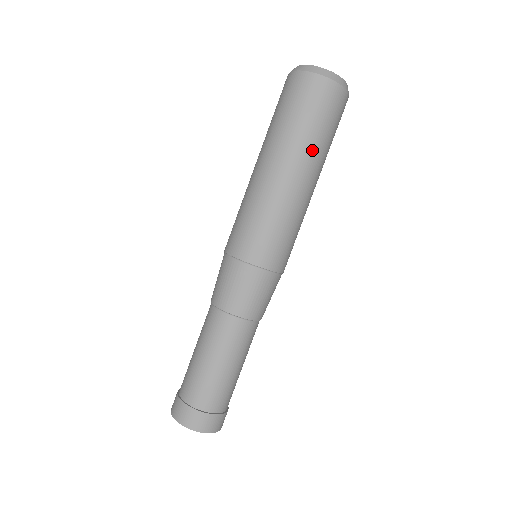
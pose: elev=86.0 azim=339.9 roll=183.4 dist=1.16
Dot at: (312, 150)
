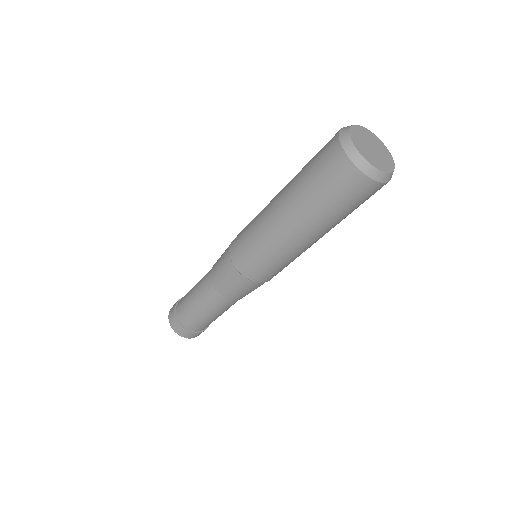
Dot at: (312, 216)
